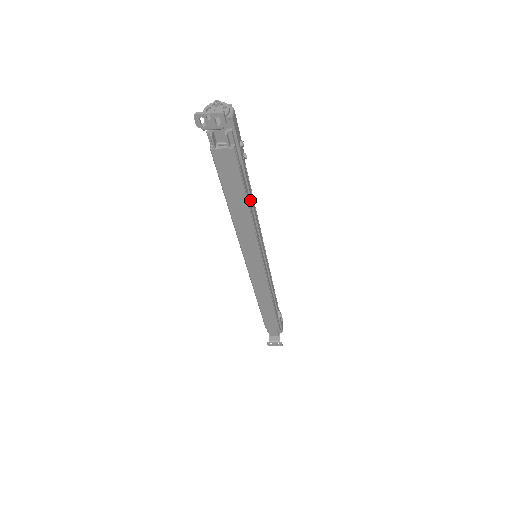
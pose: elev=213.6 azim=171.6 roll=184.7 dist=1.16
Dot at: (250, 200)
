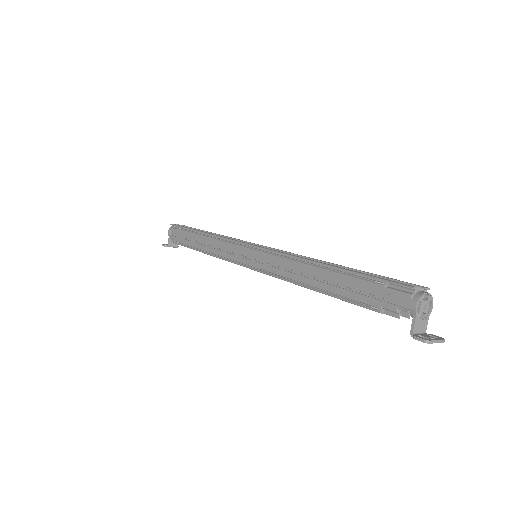
Dot at: occluded
